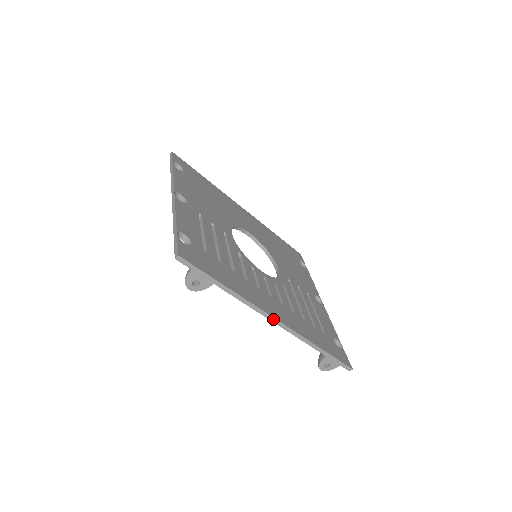
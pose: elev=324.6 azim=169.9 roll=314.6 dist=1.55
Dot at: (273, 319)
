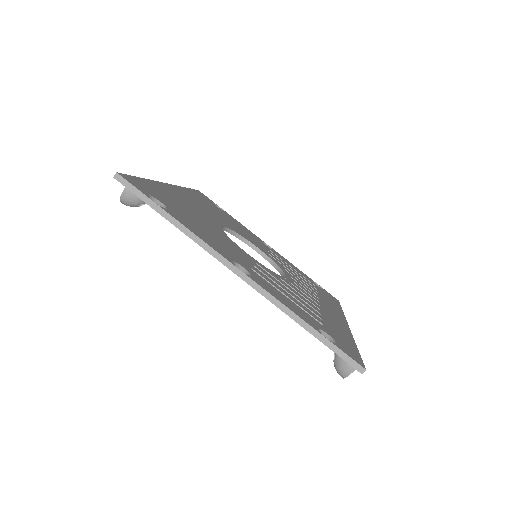
Dot at: occluded
